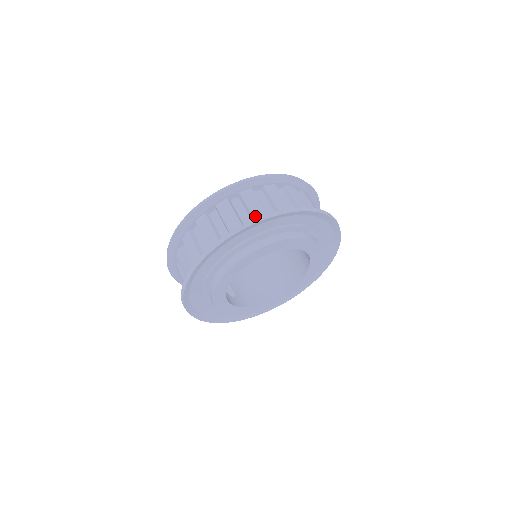
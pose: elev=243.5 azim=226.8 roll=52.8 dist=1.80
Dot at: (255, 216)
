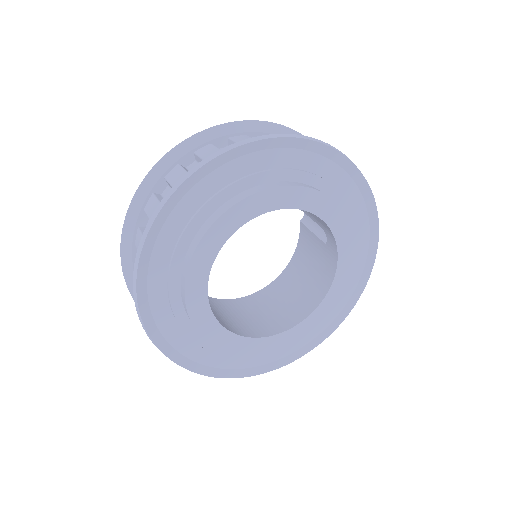
Dot at: occluded
